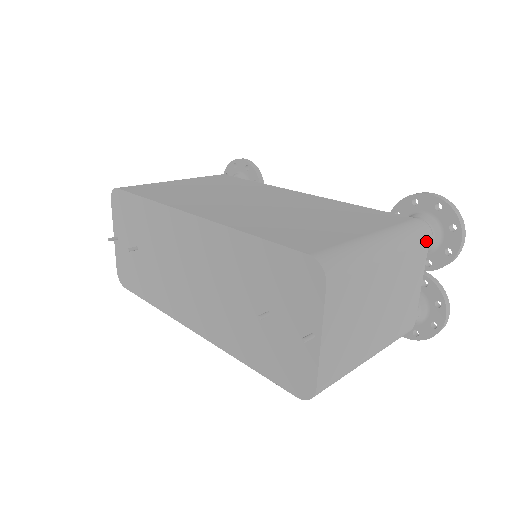
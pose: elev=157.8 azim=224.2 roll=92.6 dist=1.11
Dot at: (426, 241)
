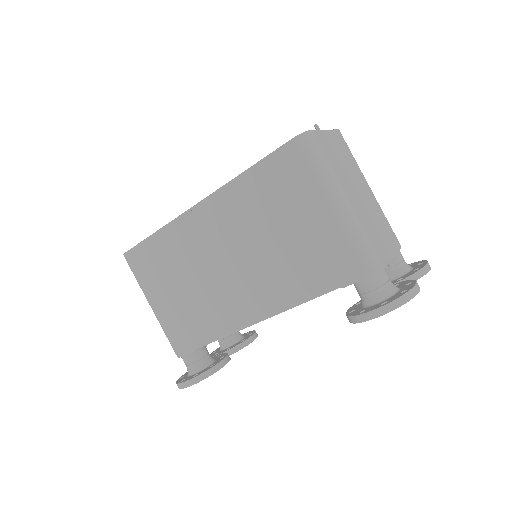
Dot at: occluded
